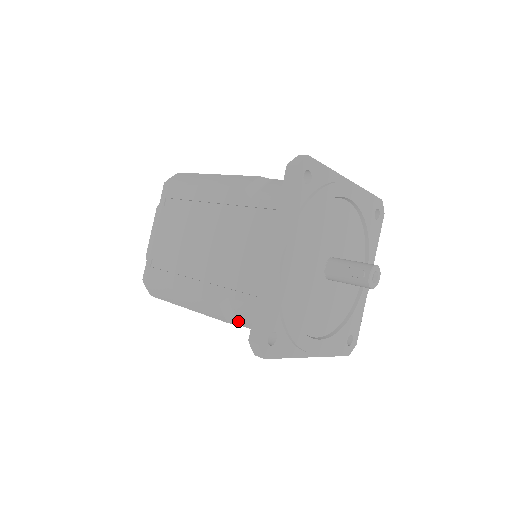
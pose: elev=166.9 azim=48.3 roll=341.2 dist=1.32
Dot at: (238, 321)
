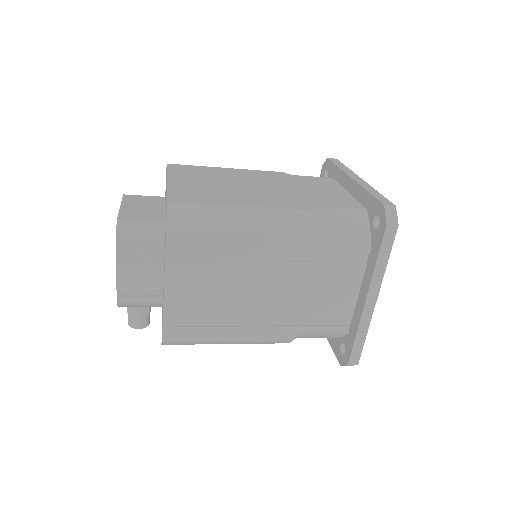
Dot at: occluded
